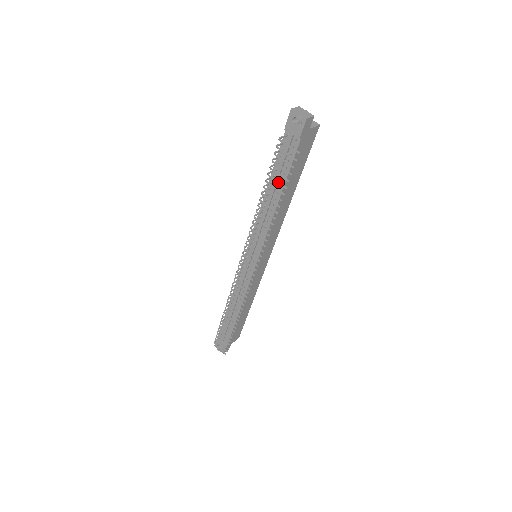
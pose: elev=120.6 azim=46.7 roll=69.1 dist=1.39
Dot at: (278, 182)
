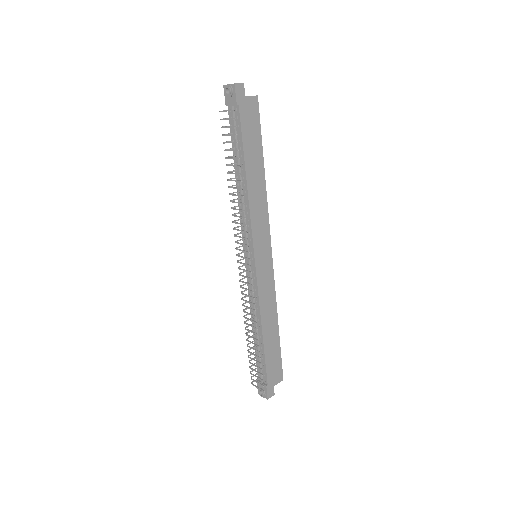
Dot at: (232, 150)
